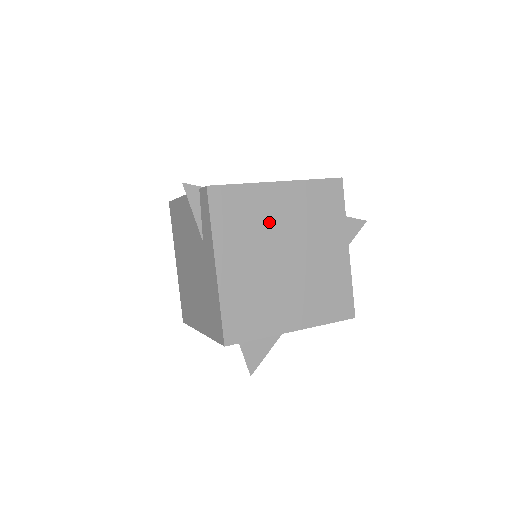
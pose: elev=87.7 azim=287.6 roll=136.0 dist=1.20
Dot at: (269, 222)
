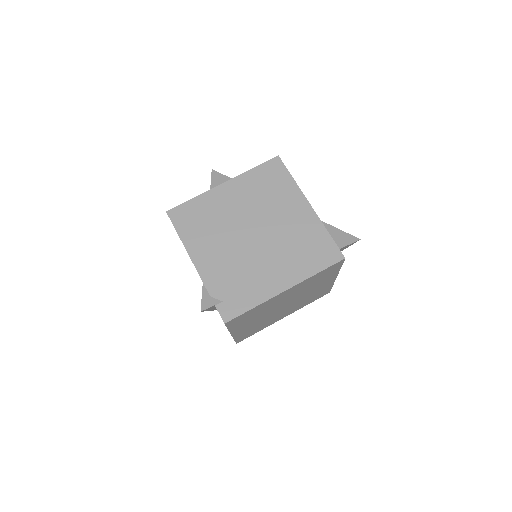
Dot at: (274, 305)
